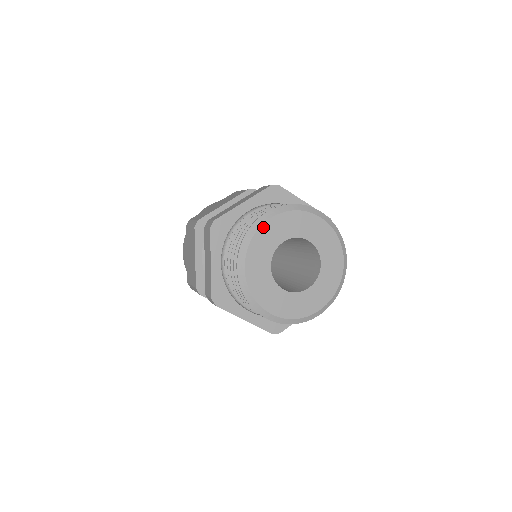
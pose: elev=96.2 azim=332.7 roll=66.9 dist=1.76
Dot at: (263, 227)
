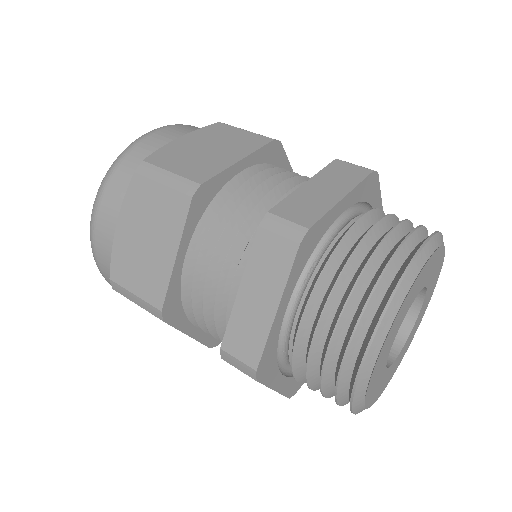
Dot at: (375, 366)
